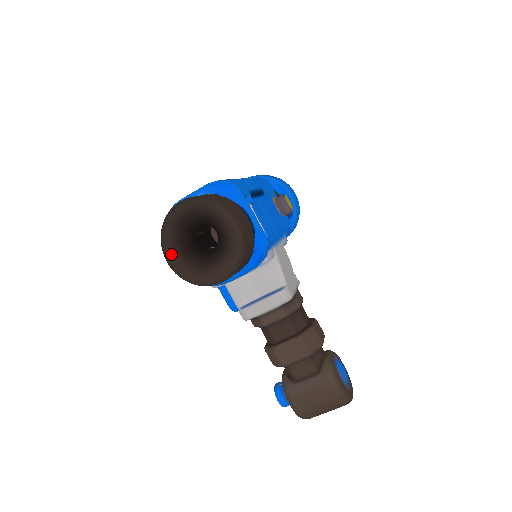
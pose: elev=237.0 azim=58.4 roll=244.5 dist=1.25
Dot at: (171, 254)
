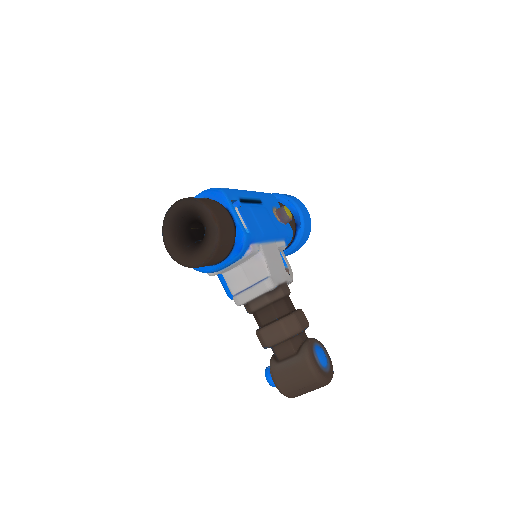
Dot at: (169, 242)
